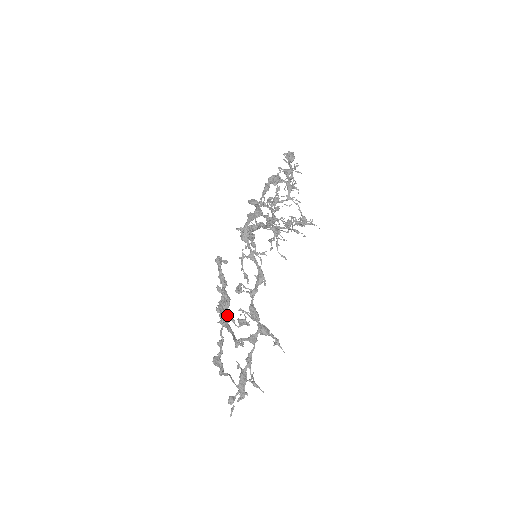
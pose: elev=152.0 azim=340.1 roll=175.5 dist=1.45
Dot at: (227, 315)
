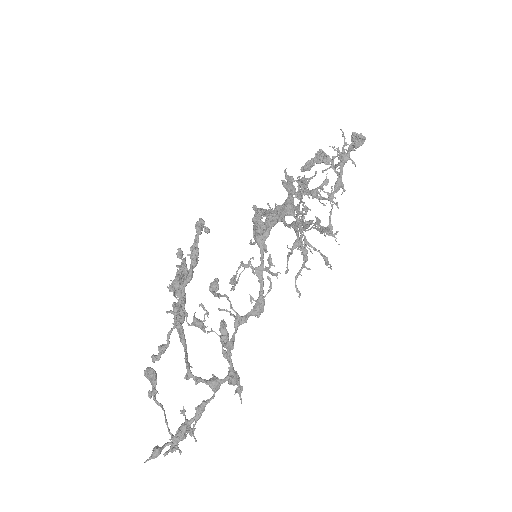
Dot at: (181, 304)
